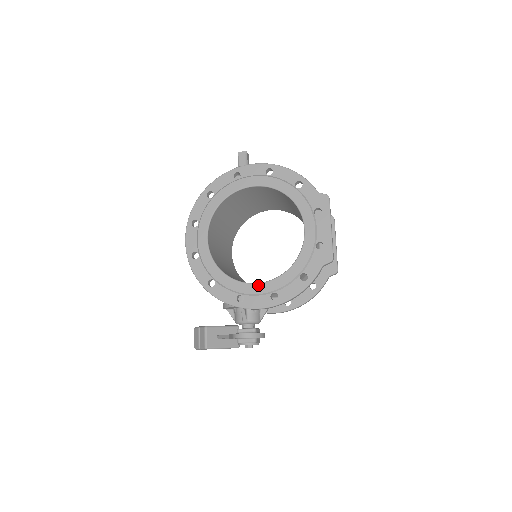
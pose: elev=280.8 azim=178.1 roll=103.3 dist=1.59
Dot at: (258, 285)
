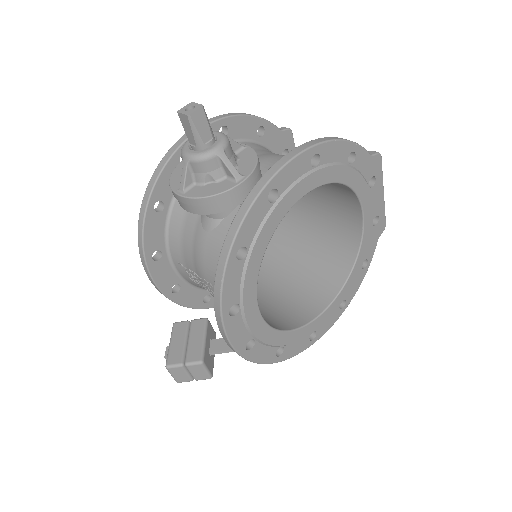
Dot at: (329, 309)
